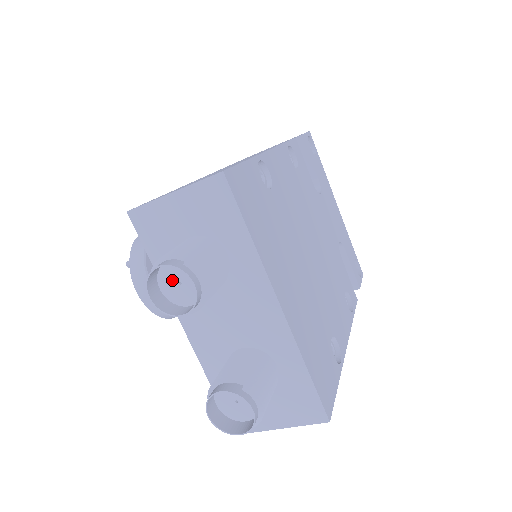
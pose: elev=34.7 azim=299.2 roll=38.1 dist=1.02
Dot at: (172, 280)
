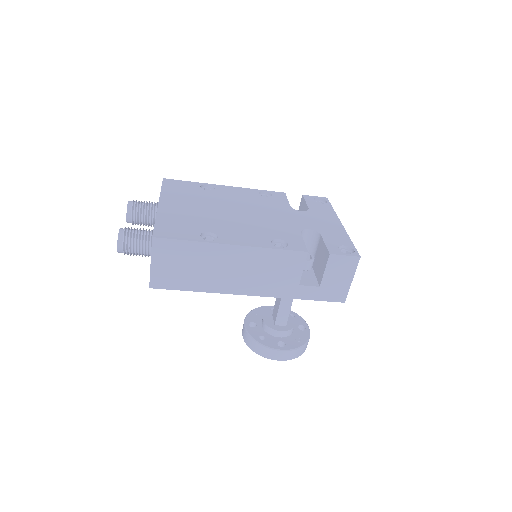
Dot at: occluded
